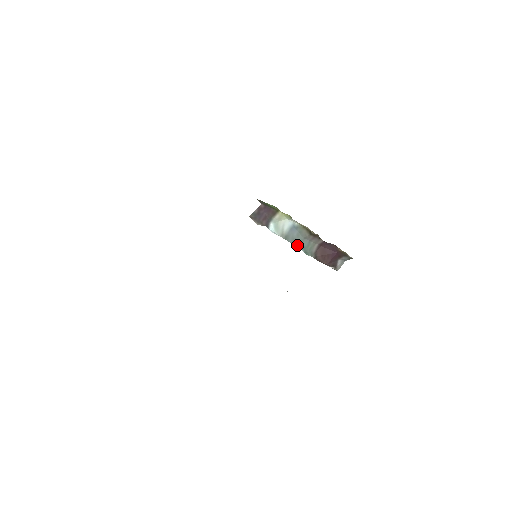
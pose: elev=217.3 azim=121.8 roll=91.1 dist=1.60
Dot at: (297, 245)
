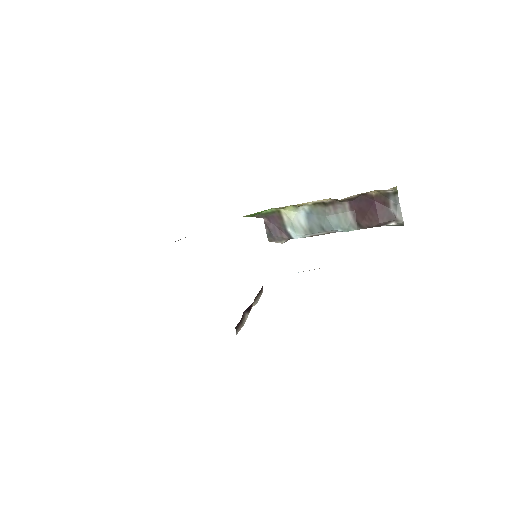
Dot at: (328, 229)
